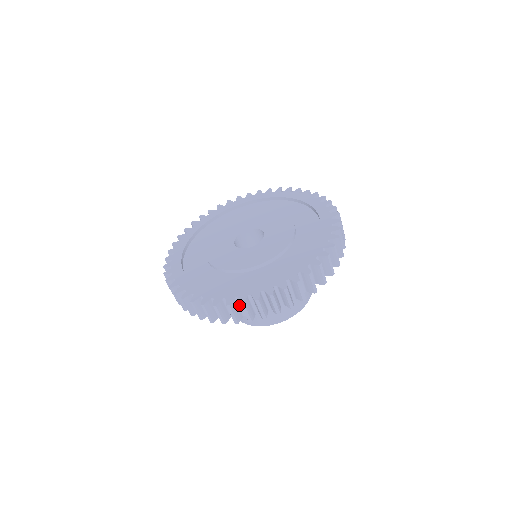
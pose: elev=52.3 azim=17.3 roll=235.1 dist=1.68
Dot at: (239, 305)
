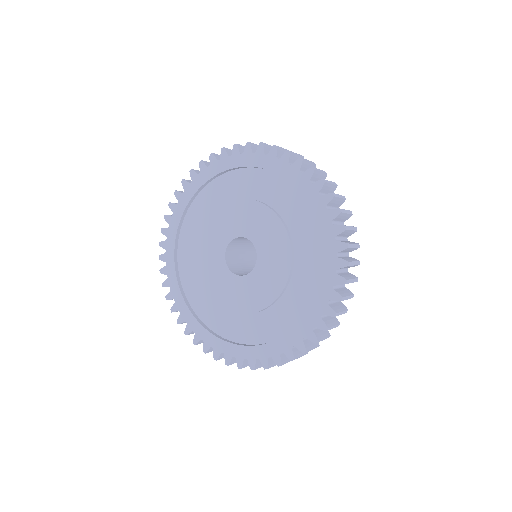
Dot at: occluded
